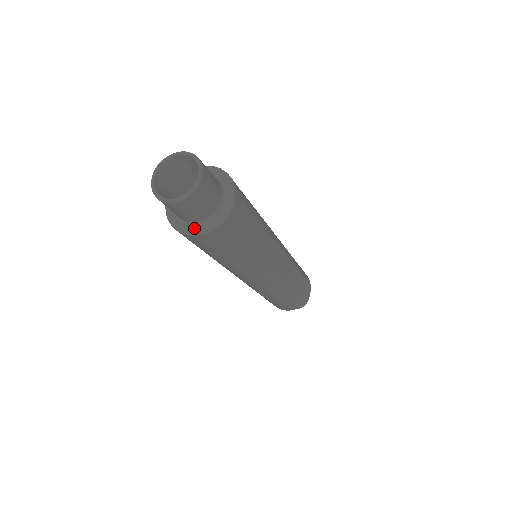
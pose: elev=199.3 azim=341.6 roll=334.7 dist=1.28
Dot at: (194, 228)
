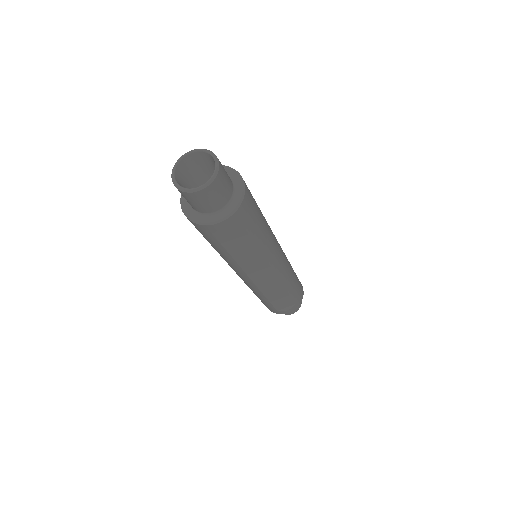
Dot at: (189, 211)
